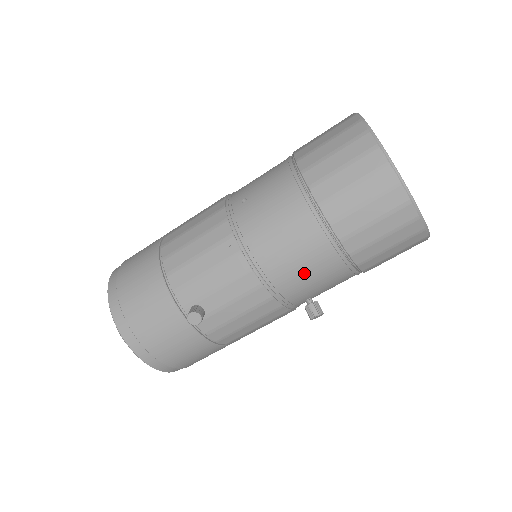
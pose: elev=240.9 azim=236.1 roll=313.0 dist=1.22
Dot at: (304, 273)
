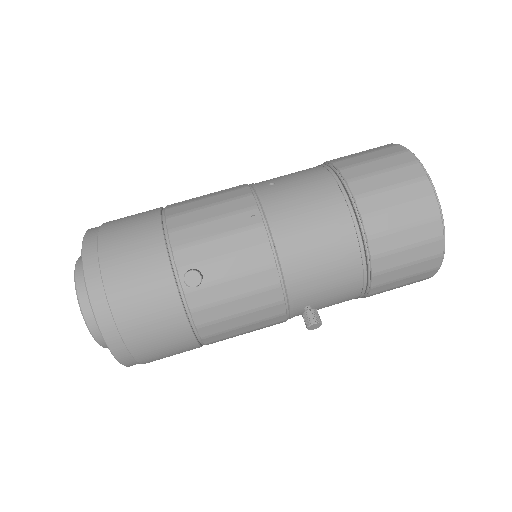
Dot at: (321, 265)
